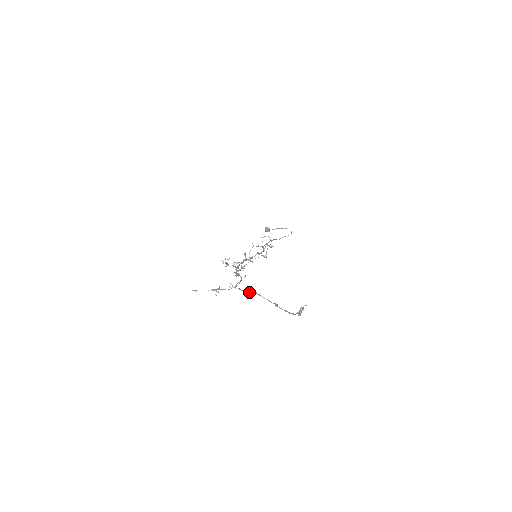
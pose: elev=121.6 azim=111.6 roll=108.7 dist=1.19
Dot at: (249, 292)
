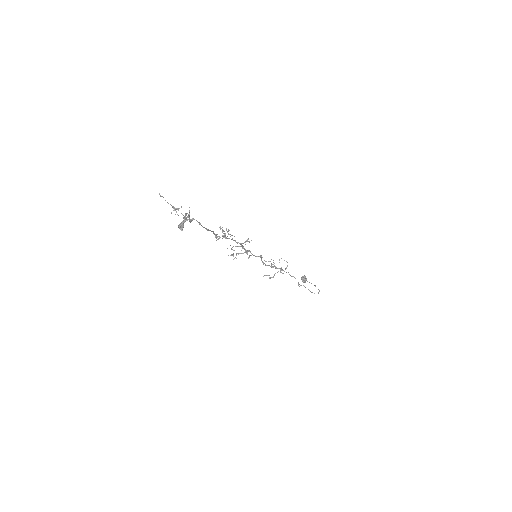
Dot at: (189, 220)
